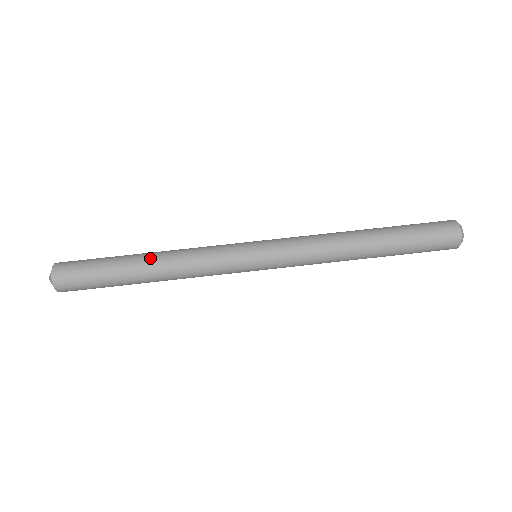
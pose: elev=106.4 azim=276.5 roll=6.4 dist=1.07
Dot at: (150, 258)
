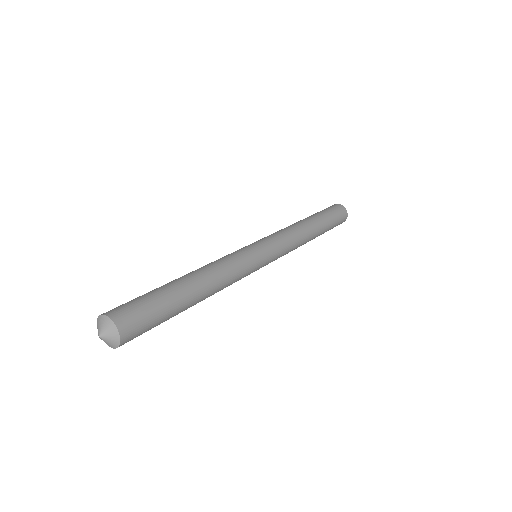
Dot at: (189, 274)
